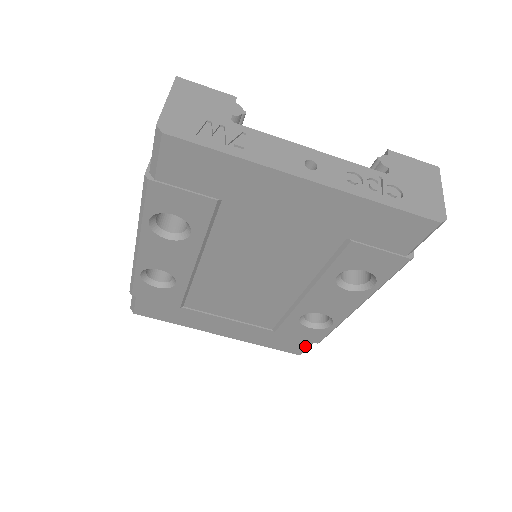
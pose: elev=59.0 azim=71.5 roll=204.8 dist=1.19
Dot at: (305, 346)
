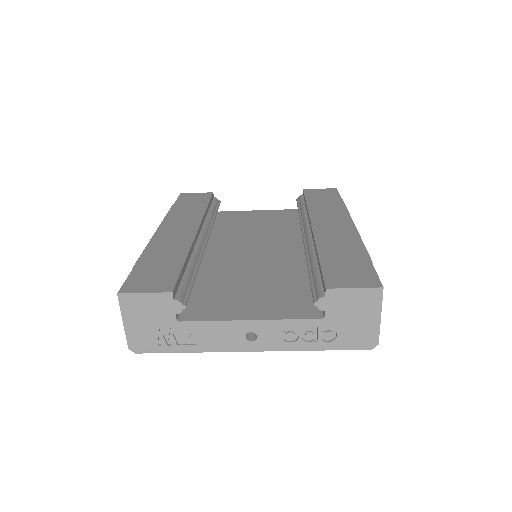
Dot at: occluded
